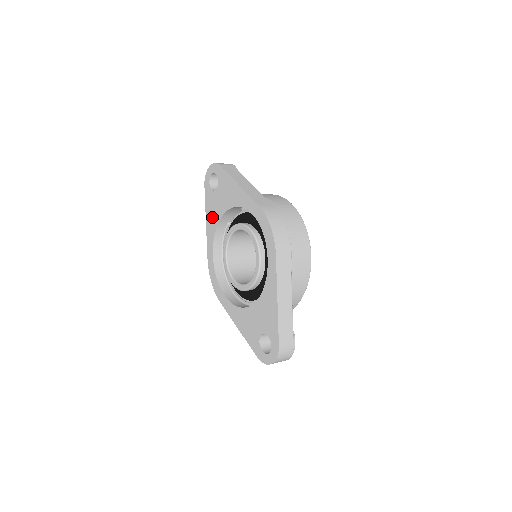
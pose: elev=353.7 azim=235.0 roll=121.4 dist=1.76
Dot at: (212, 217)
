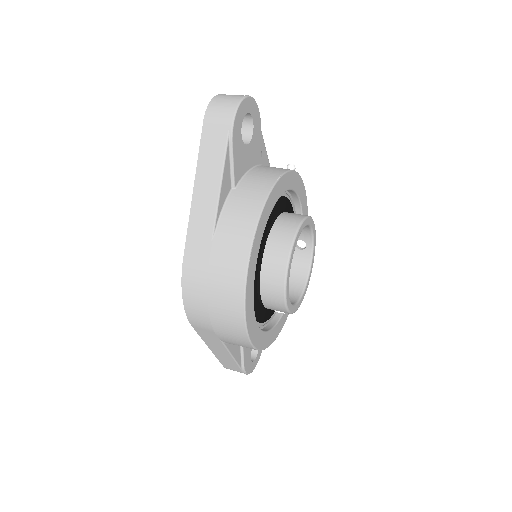
Dot at: occluded
